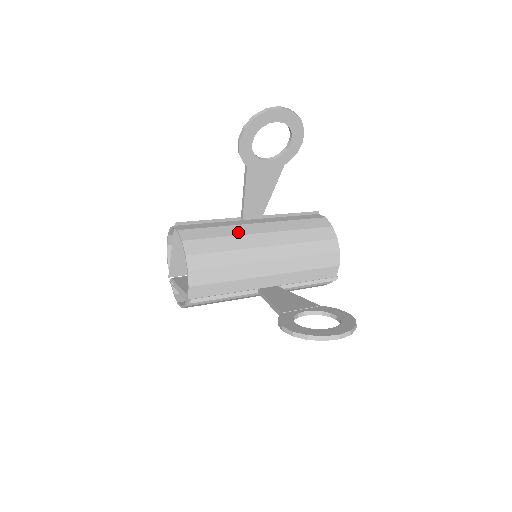
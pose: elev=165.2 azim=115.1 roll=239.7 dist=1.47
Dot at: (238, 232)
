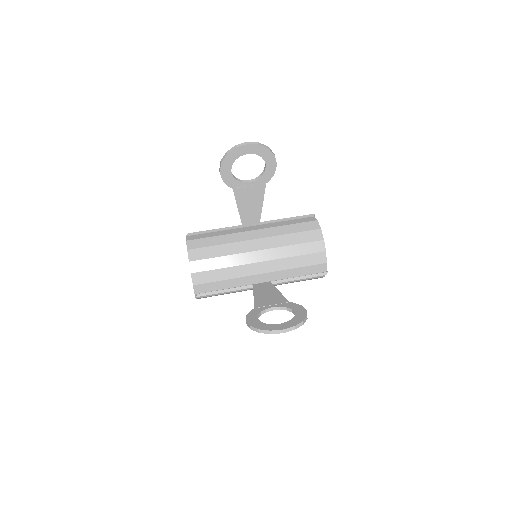
Dot at: (234, 240)
